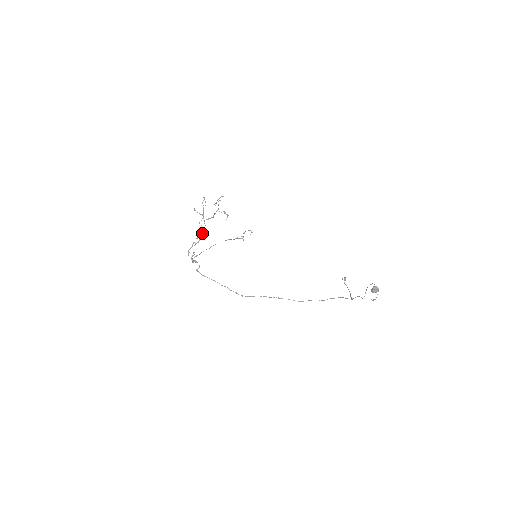
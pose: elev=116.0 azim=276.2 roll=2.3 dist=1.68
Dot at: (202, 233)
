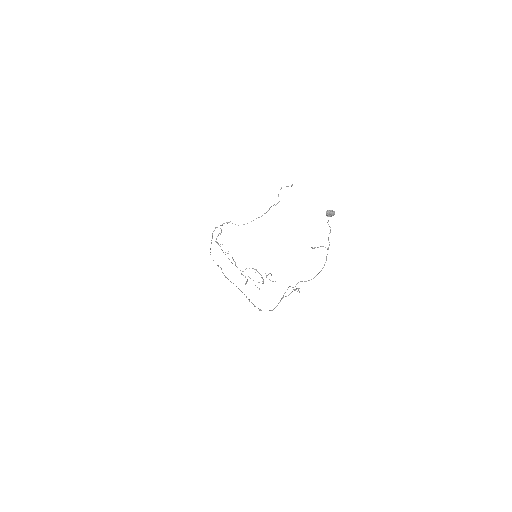
Dot at: occluded
